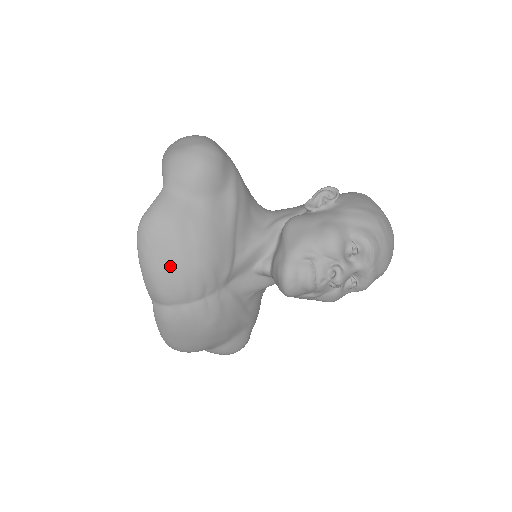
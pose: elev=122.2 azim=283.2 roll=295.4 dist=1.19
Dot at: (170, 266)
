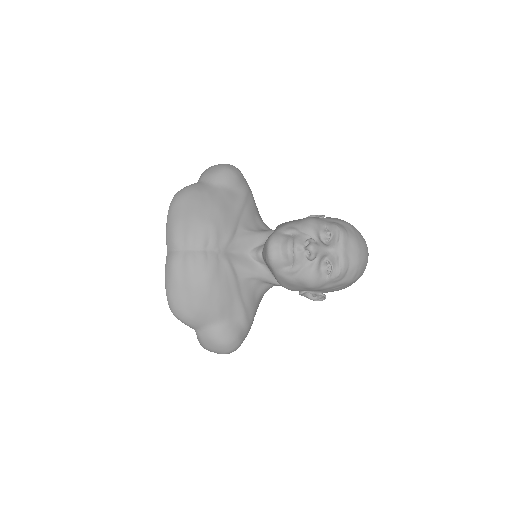
Dot at: (187, 217)
